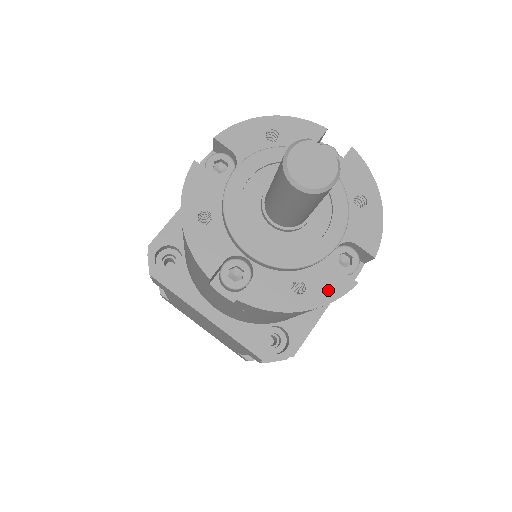
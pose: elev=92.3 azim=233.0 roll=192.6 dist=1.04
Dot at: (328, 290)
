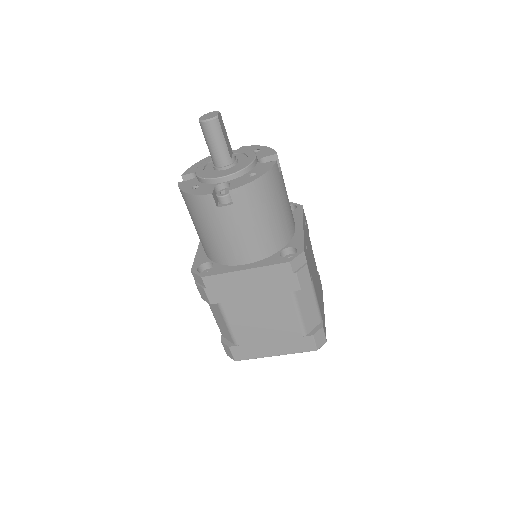
Dot at: (201, 191)
